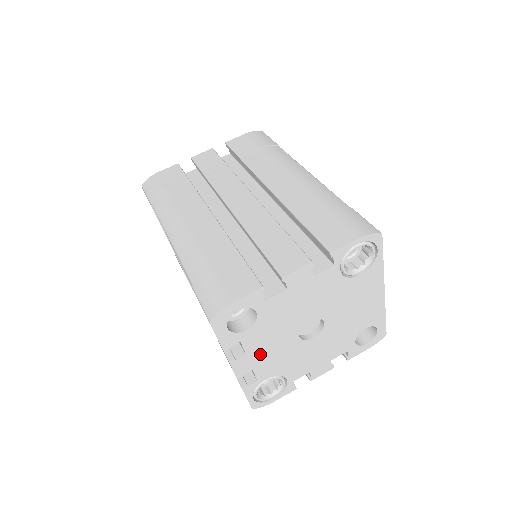
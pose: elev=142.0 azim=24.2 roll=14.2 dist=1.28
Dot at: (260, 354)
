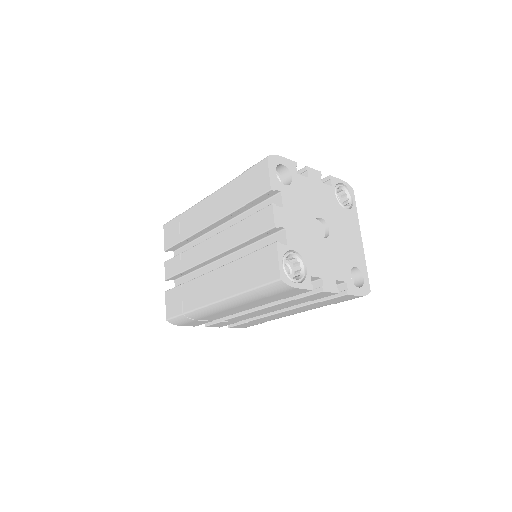
Dot at: (291, 217)
